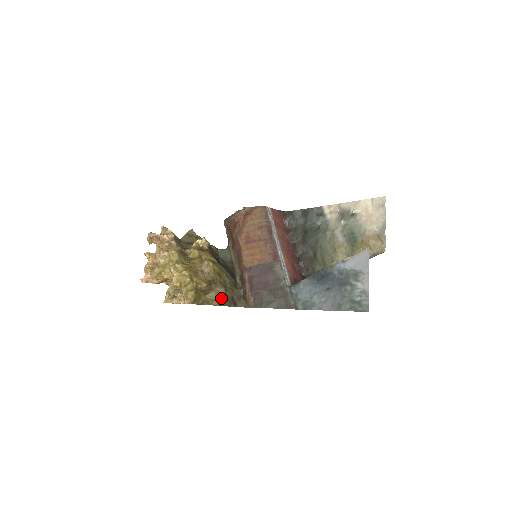
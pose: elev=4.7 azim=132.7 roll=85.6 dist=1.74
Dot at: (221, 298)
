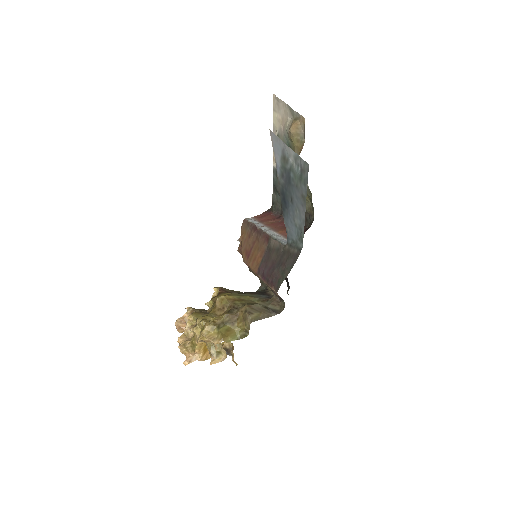
Dot at: (247, 314)
